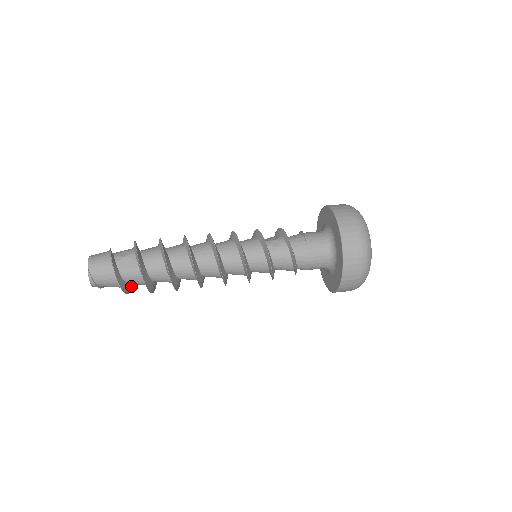
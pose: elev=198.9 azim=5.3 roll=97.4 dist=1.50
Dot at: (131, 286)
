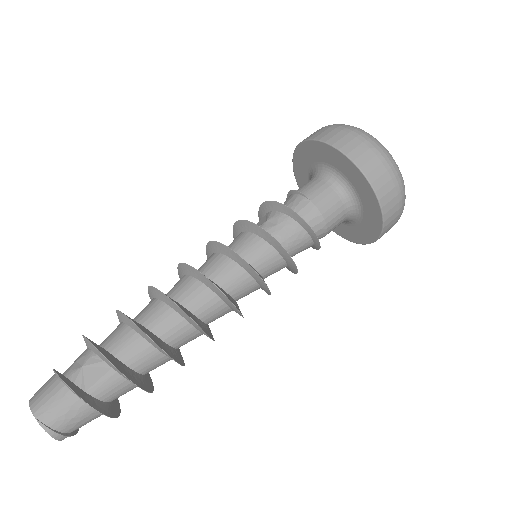
Dot at: (117, 403)
